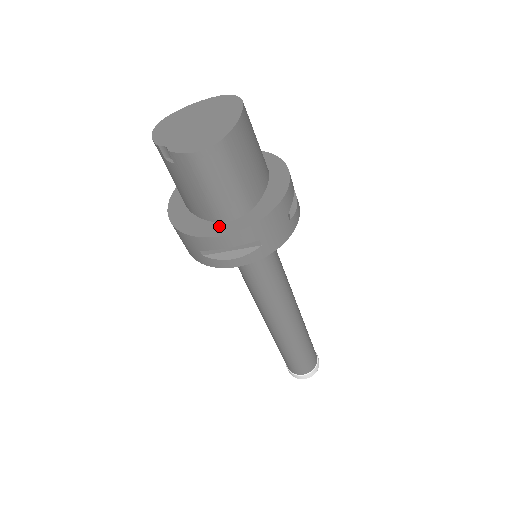
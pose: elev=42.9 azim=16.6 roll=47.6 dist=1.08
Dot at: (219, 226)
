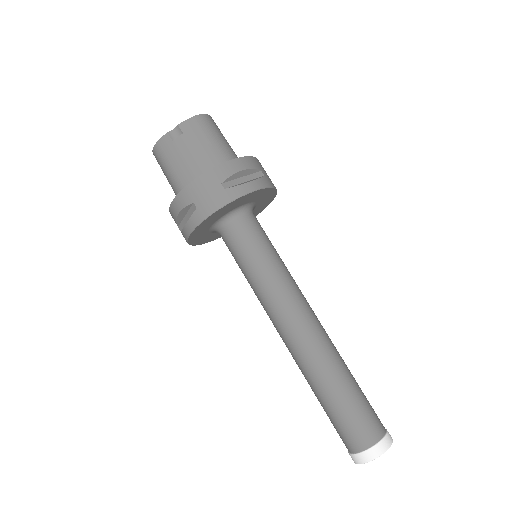
Dot at: occluded
